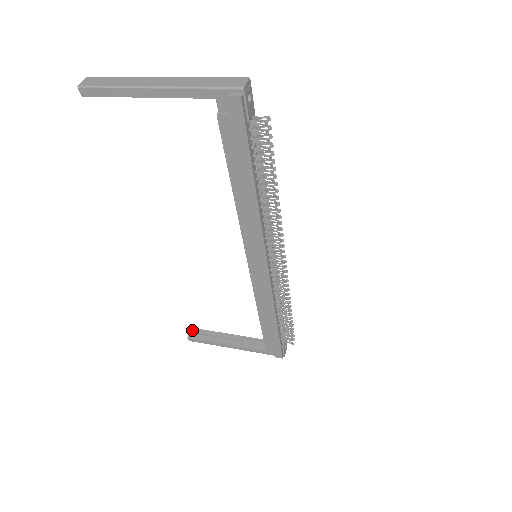
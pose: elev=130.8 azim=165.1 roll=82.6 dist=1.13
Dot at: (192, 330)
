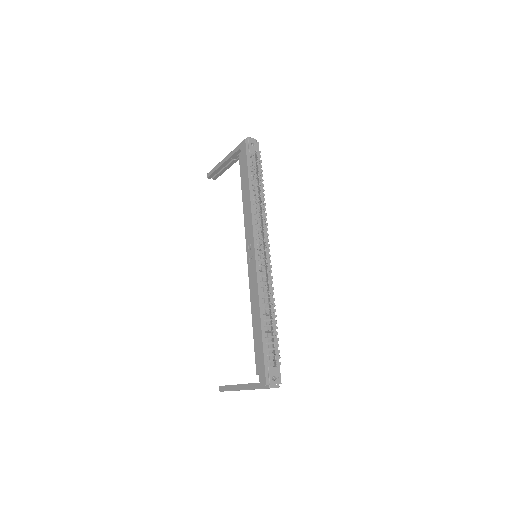
Dot at: occluded
